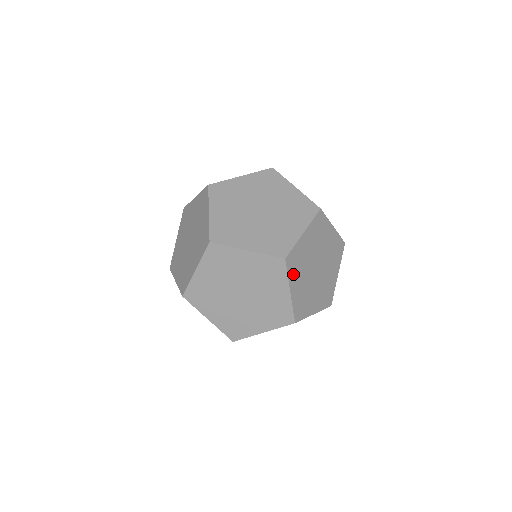
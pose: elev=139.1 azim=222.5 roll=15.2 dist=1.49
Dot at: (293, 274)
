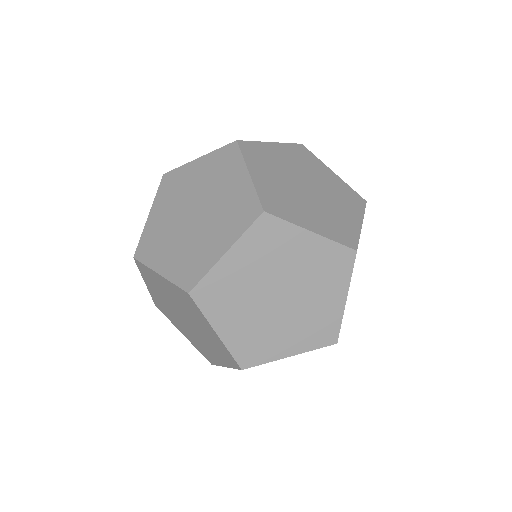
Dot at: occluded
